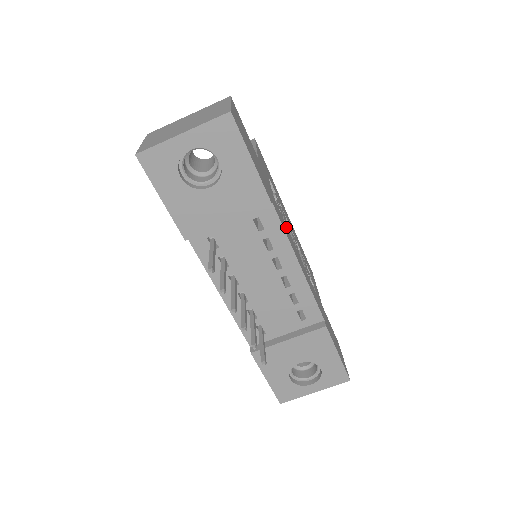
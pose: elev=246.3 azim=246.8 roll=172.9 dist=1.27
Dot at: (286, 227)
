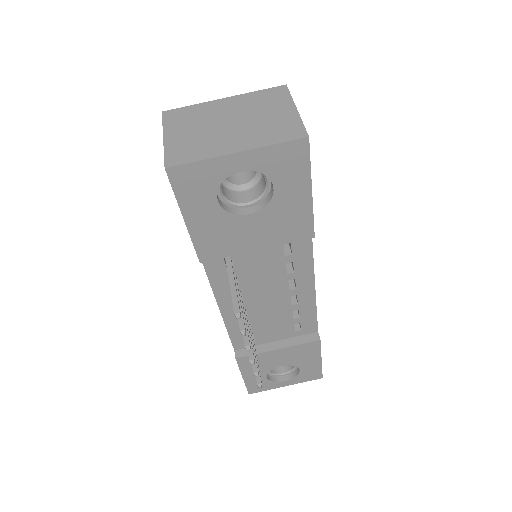
Dot at: occluded
